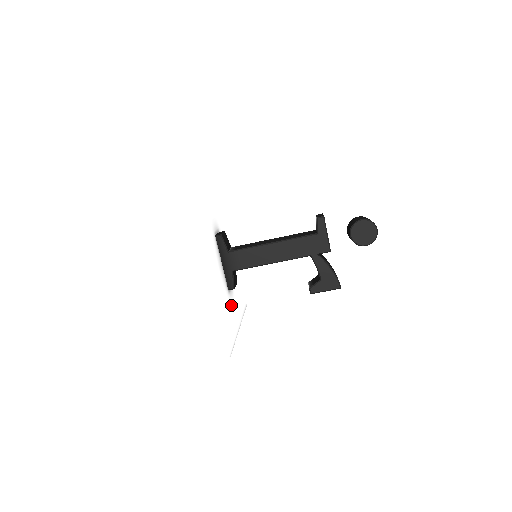
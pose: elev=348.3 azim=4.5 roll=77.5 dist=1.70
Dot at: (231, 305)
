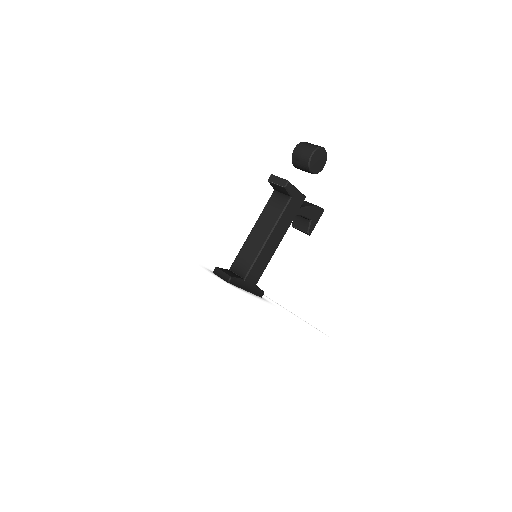
Dot at: occluded
